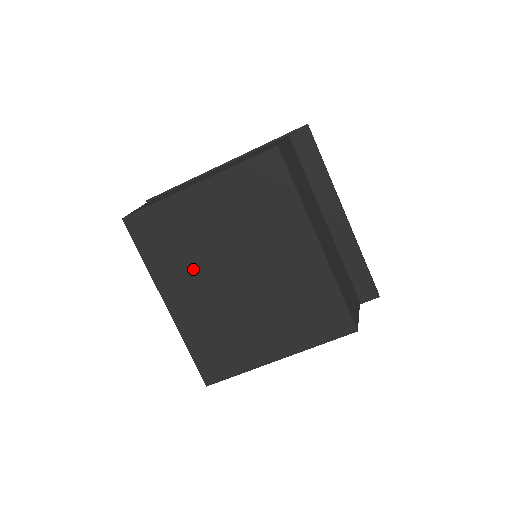
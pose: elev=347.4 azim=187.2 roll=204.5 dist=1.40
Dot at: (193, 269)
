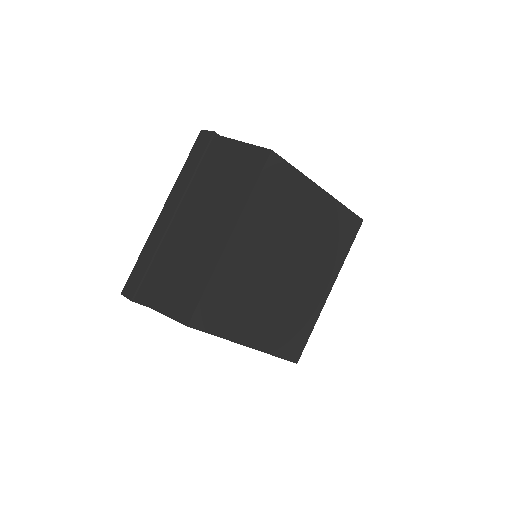
Dot at: (270, 234)
